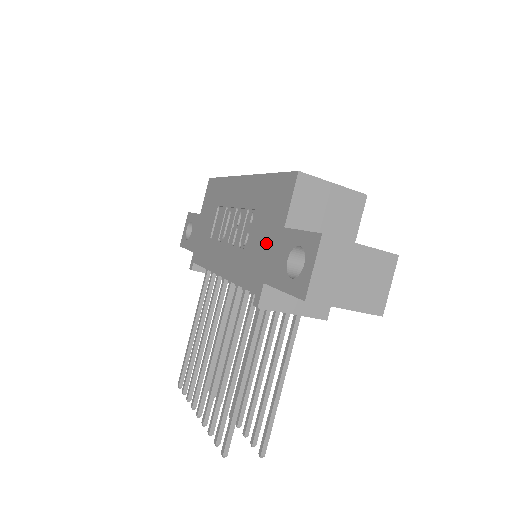
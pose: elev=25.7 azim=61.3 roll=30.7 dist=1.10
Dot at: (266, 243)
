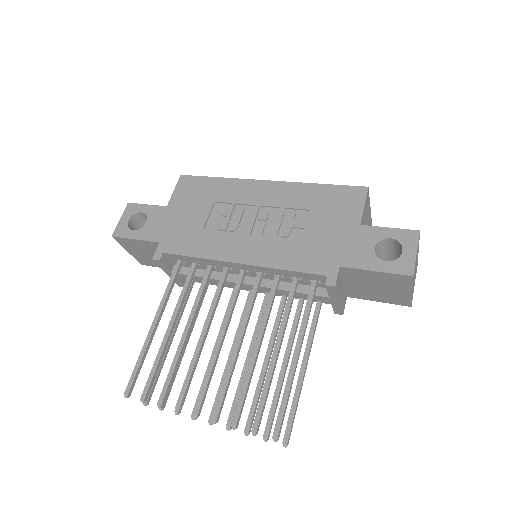
Dot at: (333, 235)
